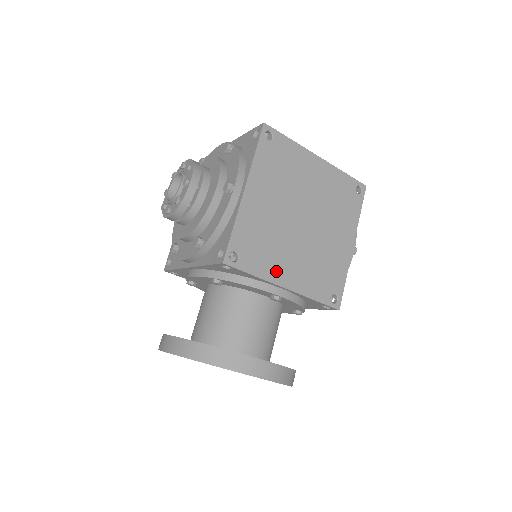
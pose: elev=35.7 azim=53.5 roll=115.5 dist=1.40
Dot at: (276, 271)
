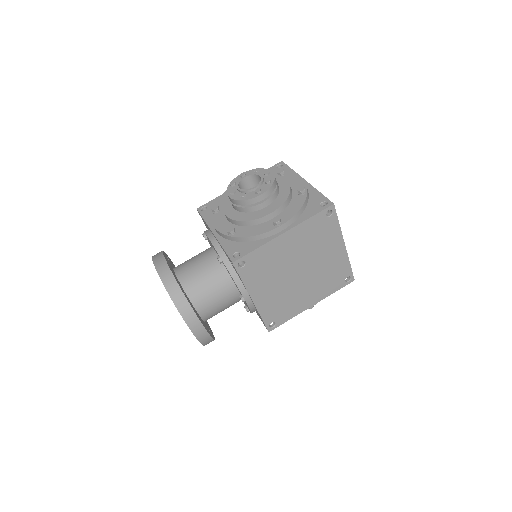
Dot at: (256, 288)
